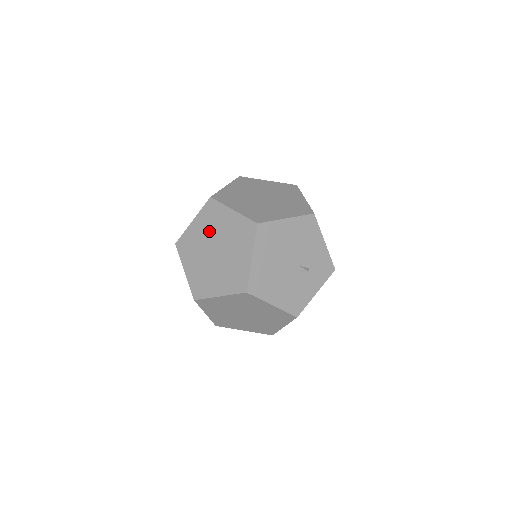
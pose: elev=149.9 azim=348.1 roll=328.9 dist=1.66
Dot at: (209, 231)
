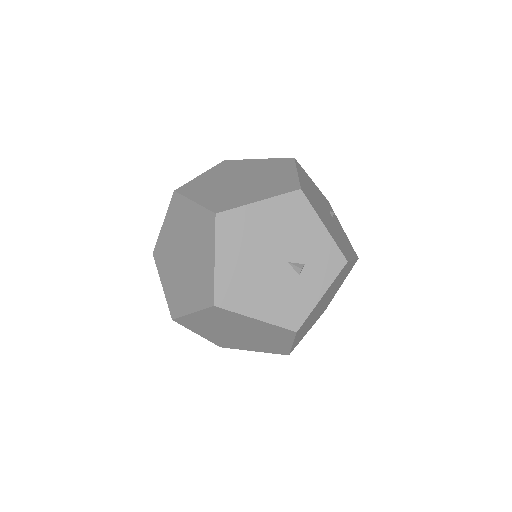
Dot at: (176, 233)
